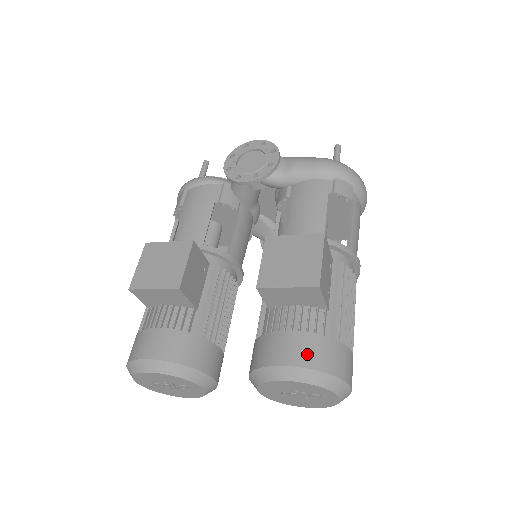
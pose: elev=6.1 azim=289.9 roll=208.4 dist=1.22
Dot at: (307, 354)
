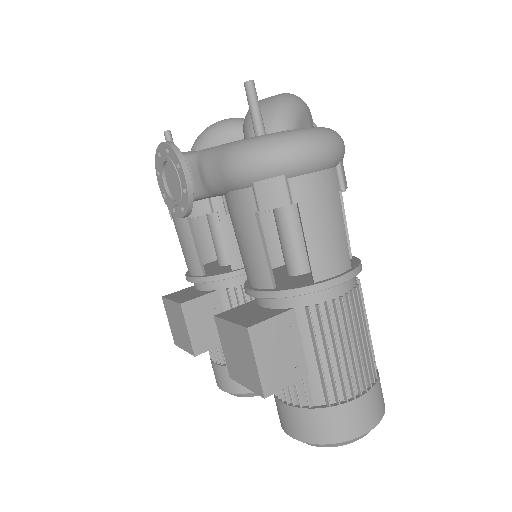
Dot at: (300, 429)
